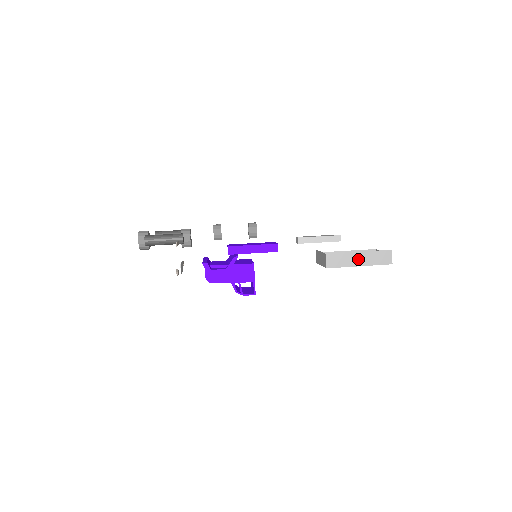
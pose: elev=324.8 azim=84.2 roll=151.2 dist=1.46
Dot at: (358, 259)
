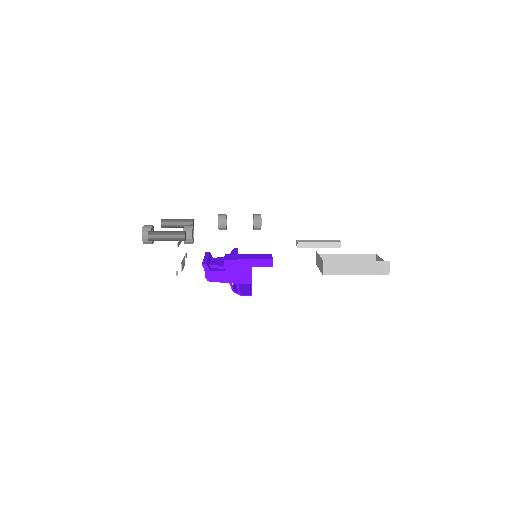
Dot at: (355, 268)
